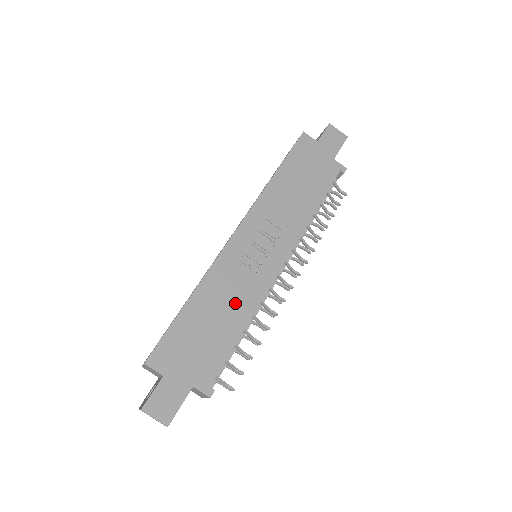
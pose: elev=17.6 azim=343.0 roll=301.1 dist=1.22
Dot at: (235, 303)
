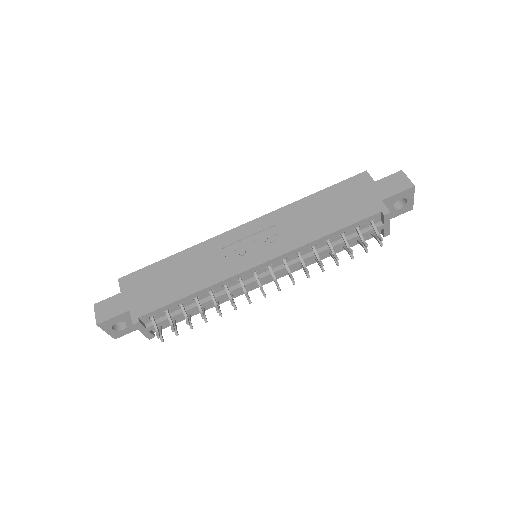
Dot at: (201, 273)
